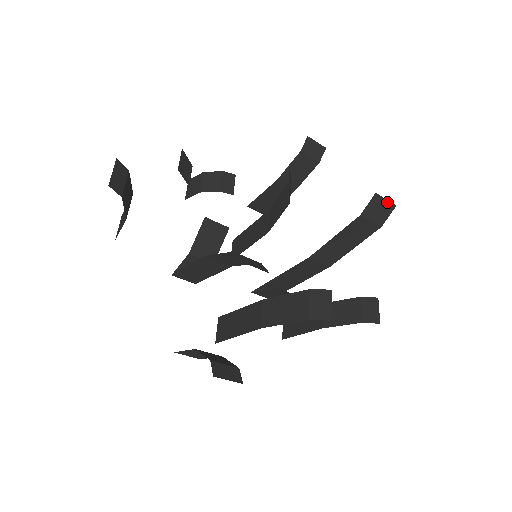
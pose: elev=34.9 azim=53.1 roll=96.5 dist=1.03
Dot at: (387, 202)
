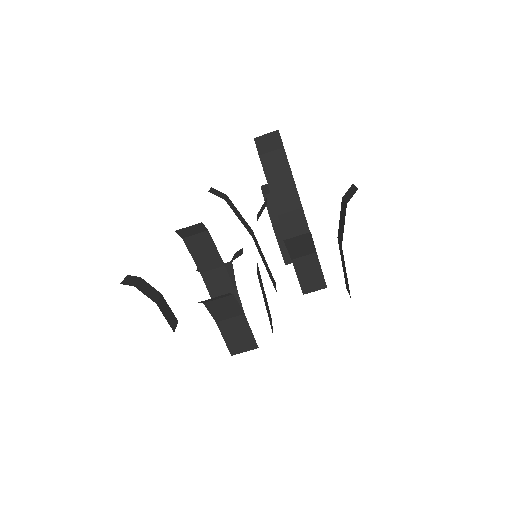
Dot at: (269, 135)
